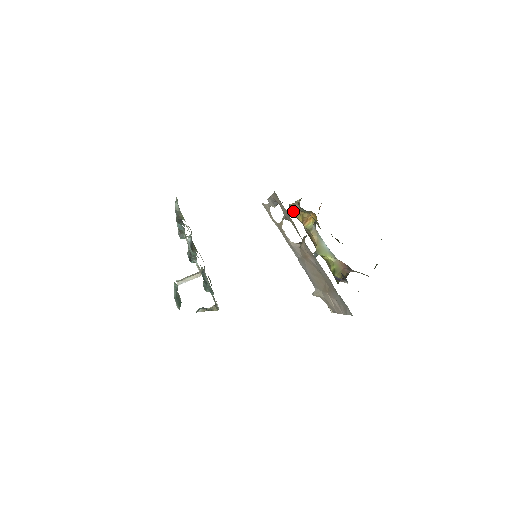
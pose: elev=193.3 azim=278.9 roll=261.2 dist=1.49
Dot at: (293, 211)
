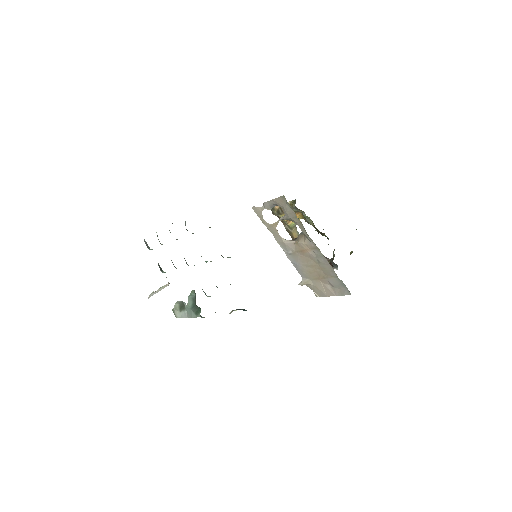
Dot at: (278, 212)
